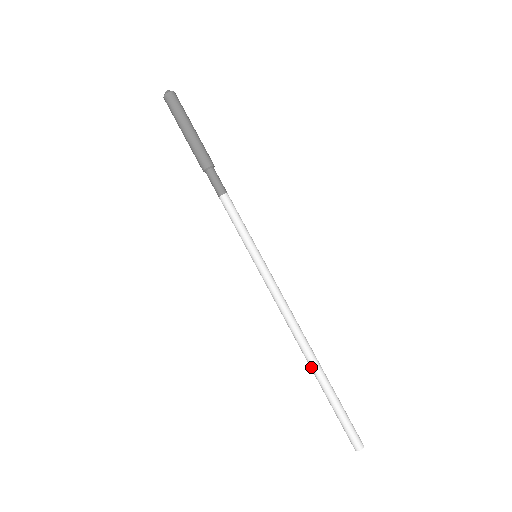
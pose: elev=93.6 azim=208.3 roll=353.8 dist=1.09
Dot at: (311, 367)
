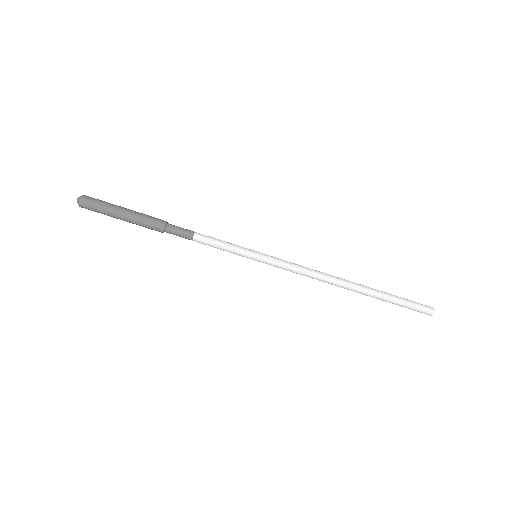
Dot at: (357, 292)
